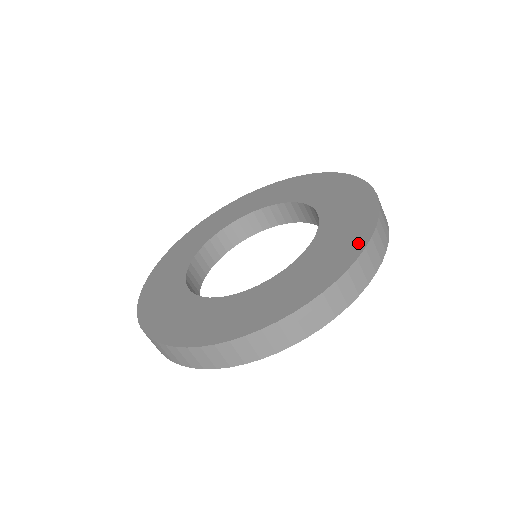
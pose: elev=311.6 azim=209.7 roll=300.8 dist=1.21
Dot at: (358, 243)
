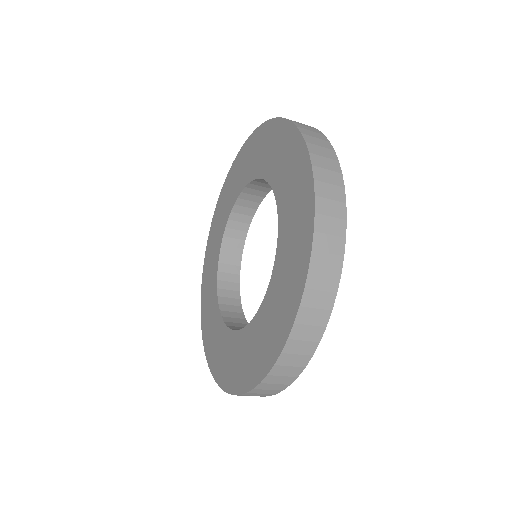
Dot at: (290, 134)
